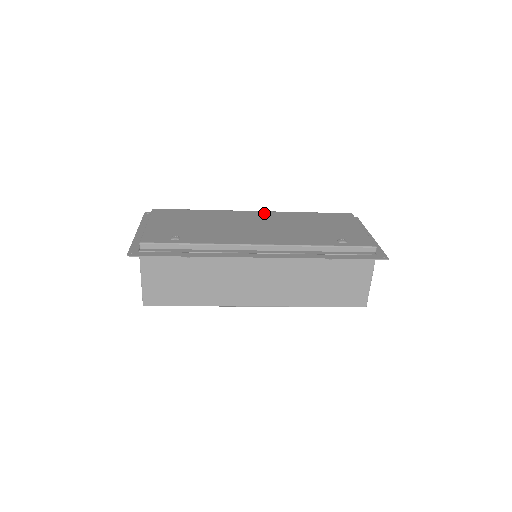
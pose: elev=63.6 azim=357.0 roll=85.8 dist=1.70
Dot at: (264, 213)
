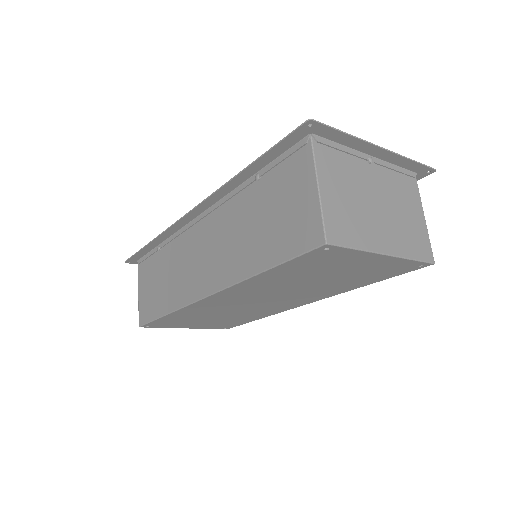
Dot at: occluded
